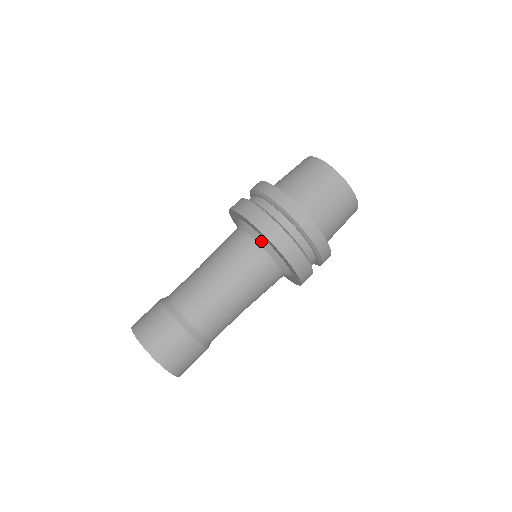
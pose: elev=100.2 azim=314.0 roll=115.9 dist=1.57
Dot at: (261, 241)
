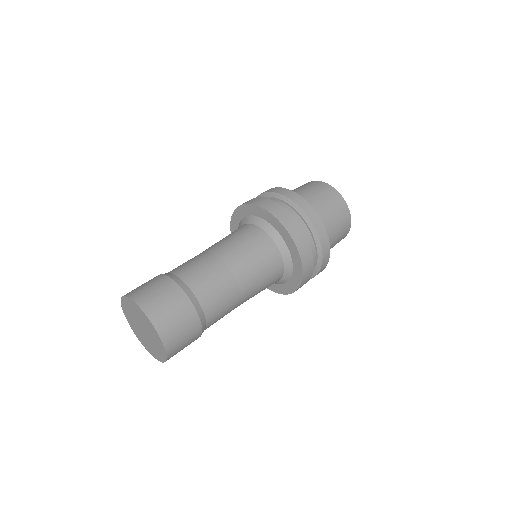
Dot at: (271, 231)
